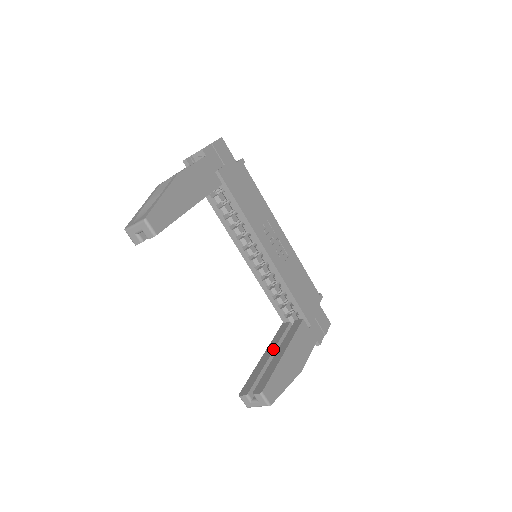
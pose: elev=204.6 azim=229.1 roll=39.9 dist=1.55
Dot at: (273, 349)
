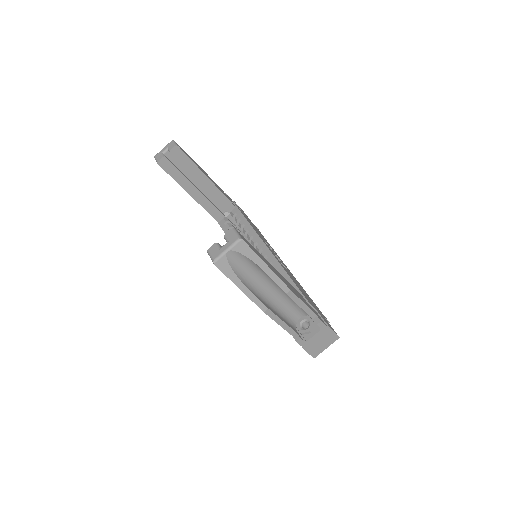
Dot at: occluded
